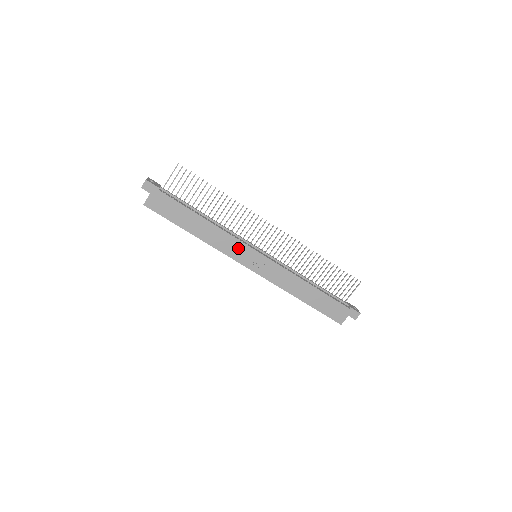
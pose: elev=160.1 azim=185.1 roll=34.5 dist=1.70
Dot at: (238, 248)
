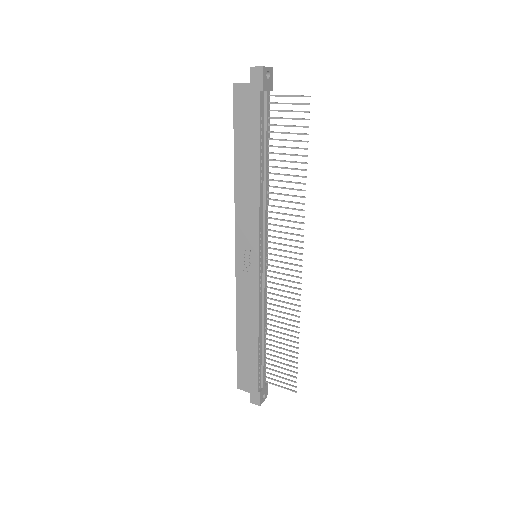
Dot at: (250, 231)
